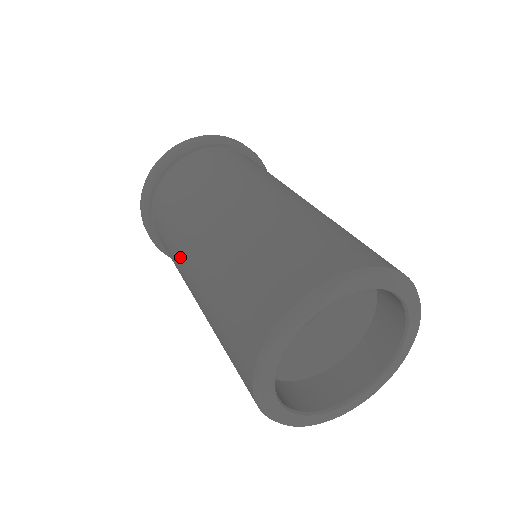
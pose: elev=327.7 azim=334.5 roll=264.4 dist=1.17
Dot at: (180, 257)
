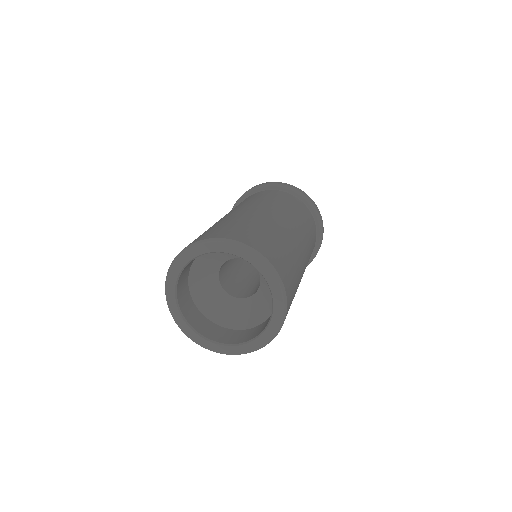
Dot at: occluded
